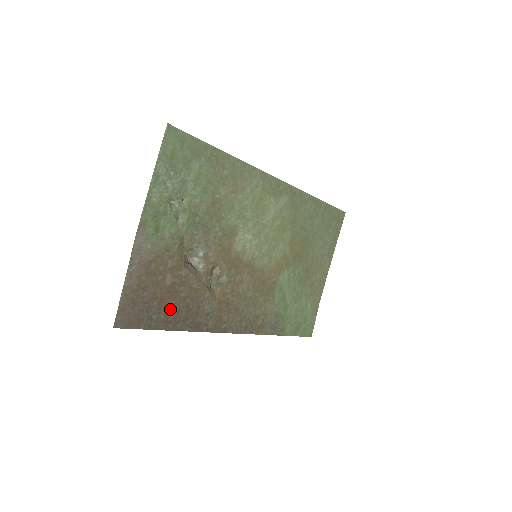
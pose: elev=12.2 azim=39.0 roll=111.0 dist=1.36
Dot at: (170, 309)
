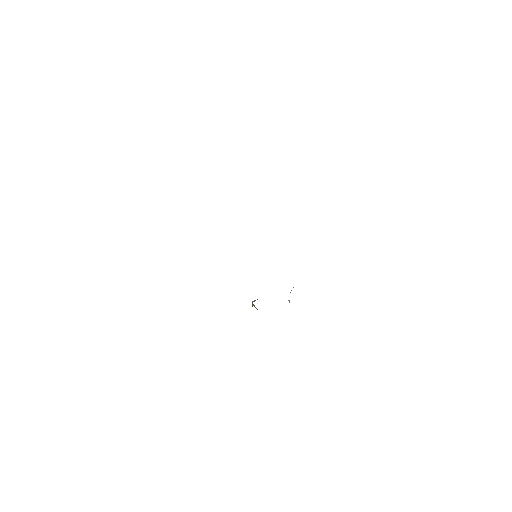
Dot at: occluded
